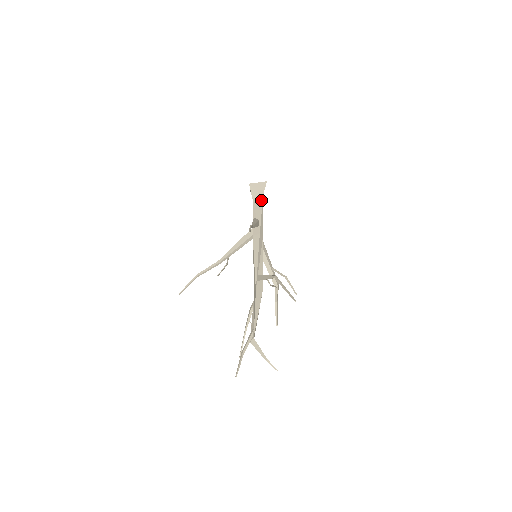
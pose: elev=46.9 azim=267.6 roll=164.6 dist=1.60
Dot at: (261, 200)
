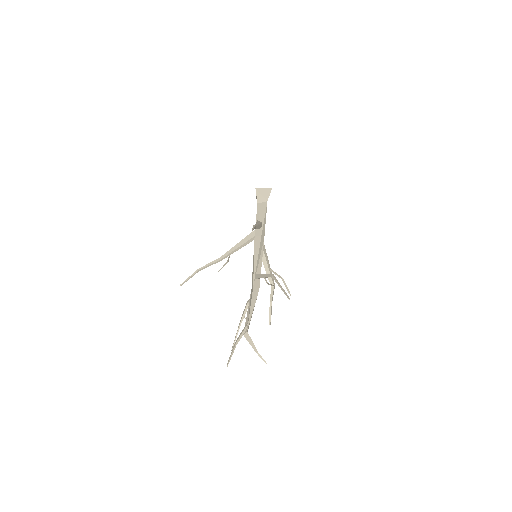
Dot at: (265, 204)
